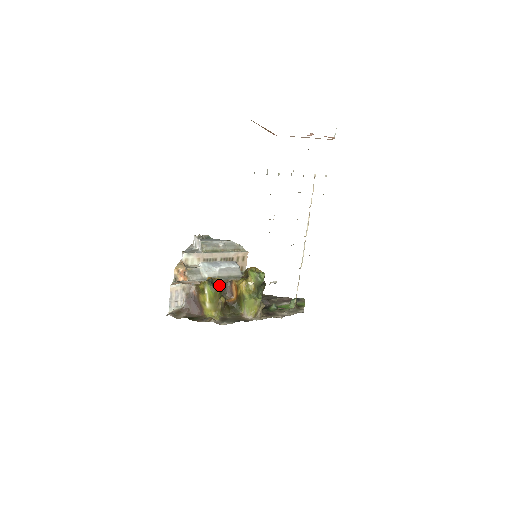
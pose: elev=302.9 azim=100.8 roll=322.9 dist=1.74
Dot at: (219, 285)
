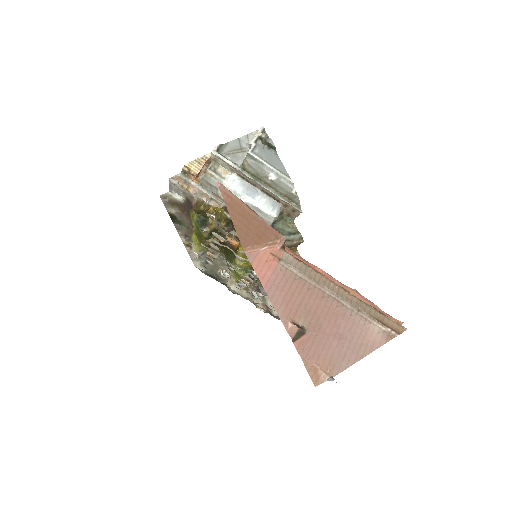
Dot at: (210, 231)
